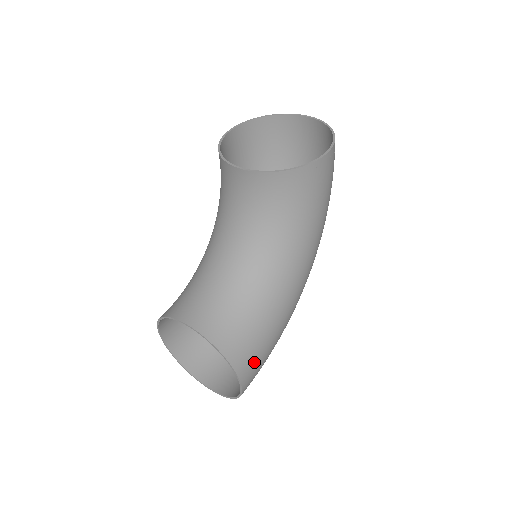
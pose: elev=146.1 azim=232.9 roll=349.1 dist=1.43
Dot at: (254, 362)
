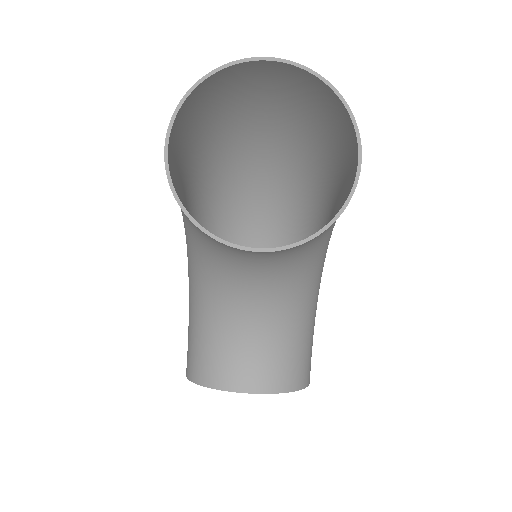
Dot at: occluded
